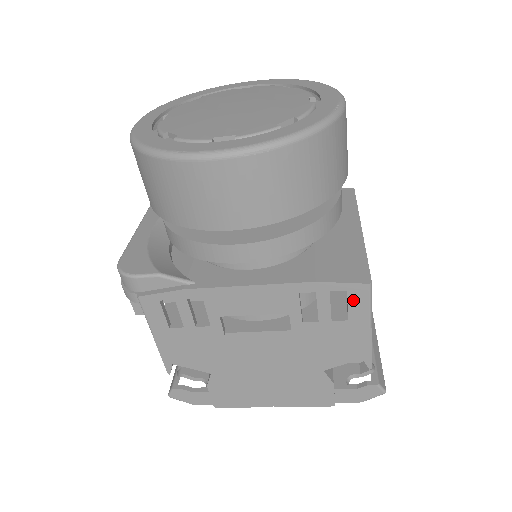
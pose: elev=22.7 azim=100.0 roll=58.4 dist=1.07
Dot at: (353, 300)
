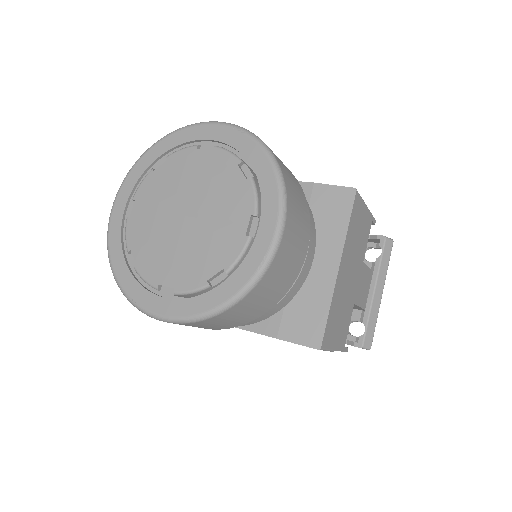
Dot at: occluded
